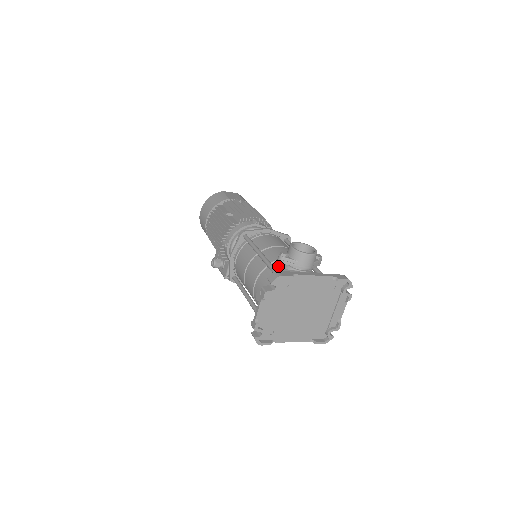
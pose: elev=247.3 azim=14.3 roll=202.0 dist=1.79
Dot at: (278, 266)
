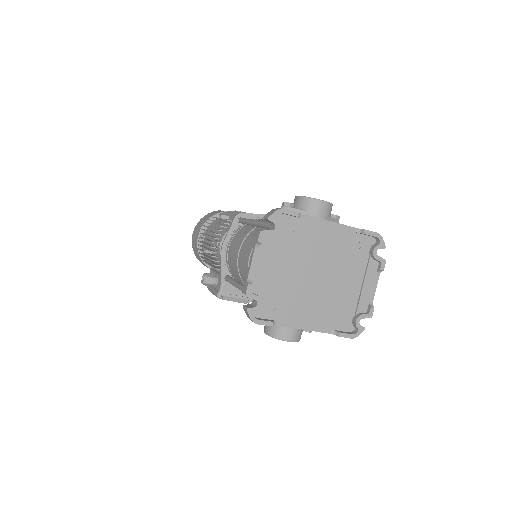
Dot at: occluded
